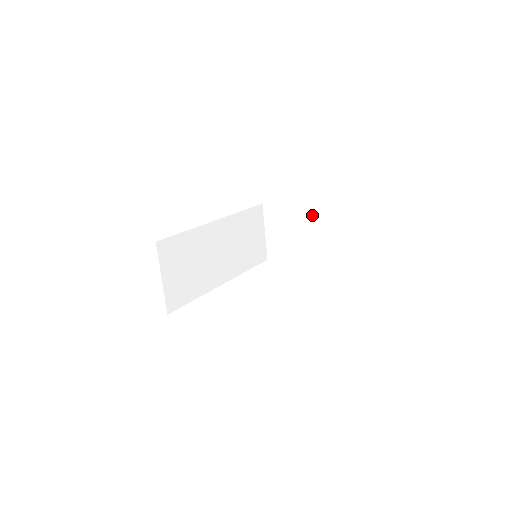
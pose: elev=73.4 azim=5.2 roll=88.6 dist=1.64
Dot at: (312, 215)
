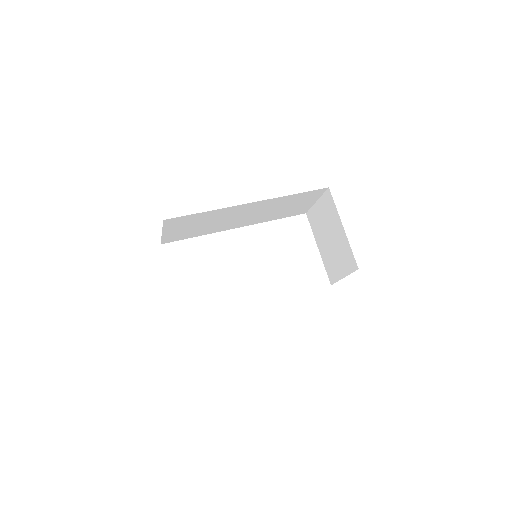
Dot at: (345, 249)
